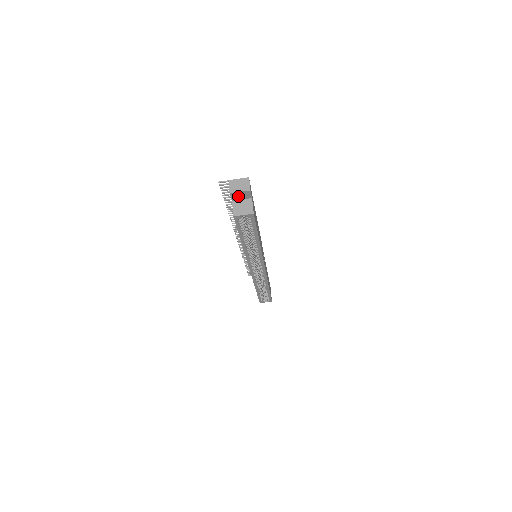
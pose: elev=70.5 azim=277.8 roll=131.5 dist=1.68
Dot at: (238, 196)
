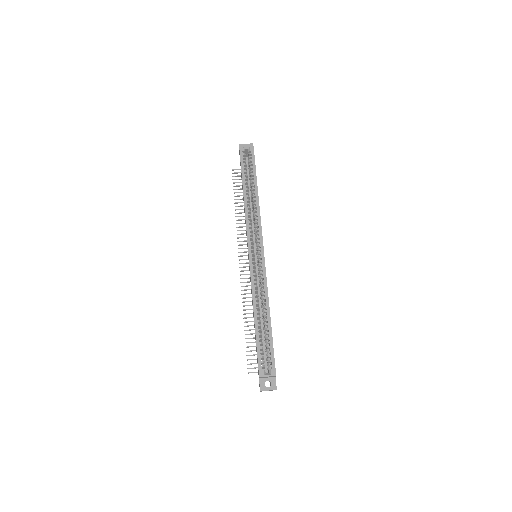
Dot at: occluded
